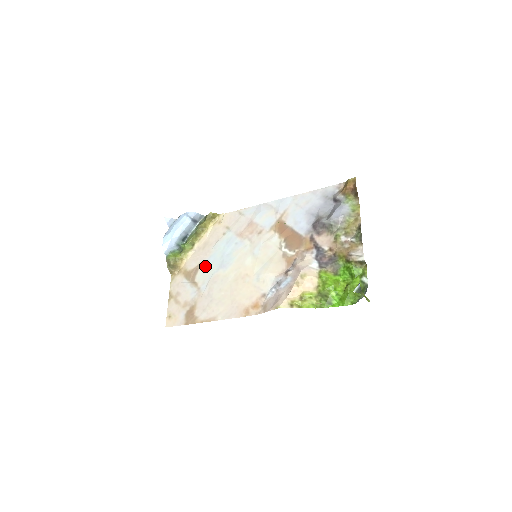
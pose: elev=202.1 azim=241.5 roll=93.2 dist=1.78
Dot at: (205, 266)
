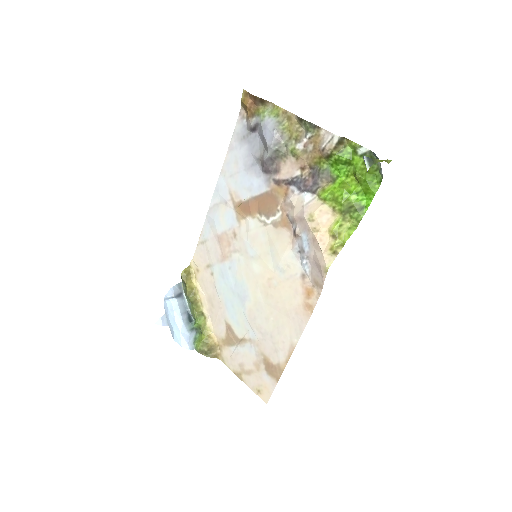
Dot at: (231, 317)
